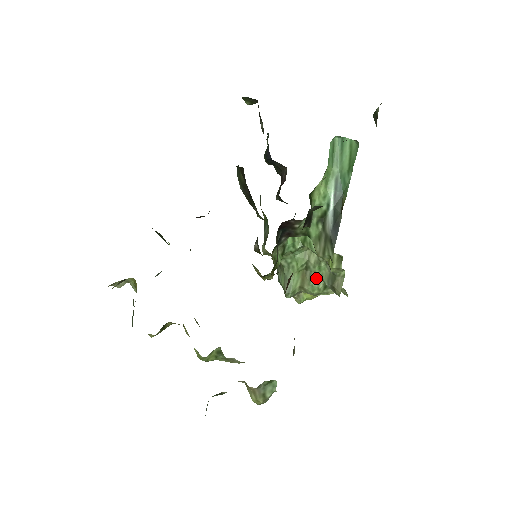
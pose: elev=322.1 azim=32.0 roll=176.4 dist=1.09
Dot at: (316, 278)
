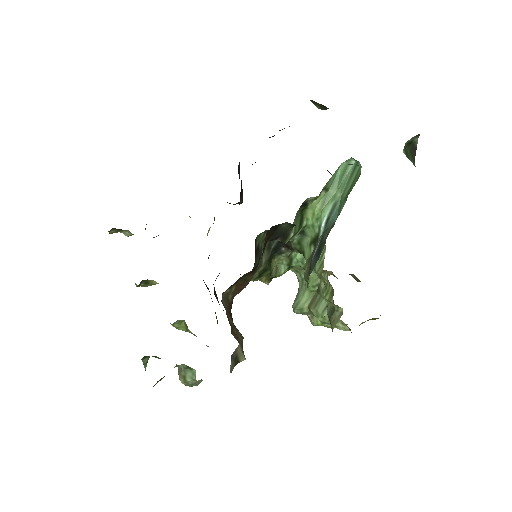
Dot at: (323, 305)
